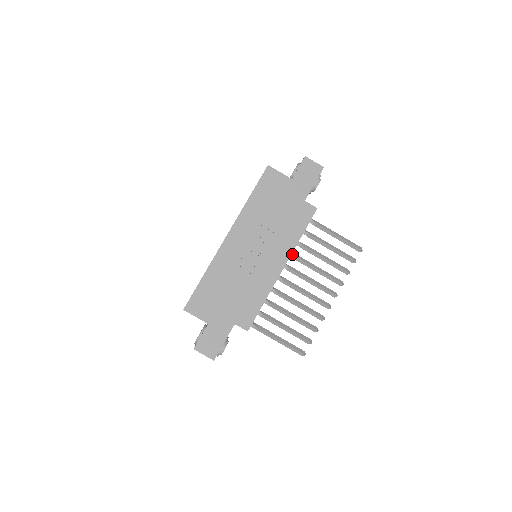
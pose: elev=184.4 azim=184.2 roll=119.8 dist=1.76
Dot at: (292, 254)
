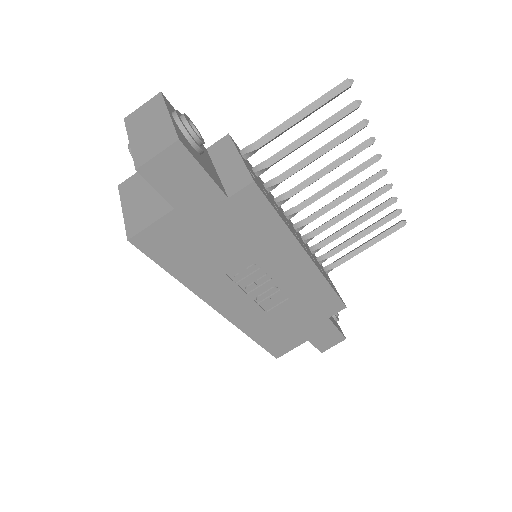
Dot at: (281, 202)
